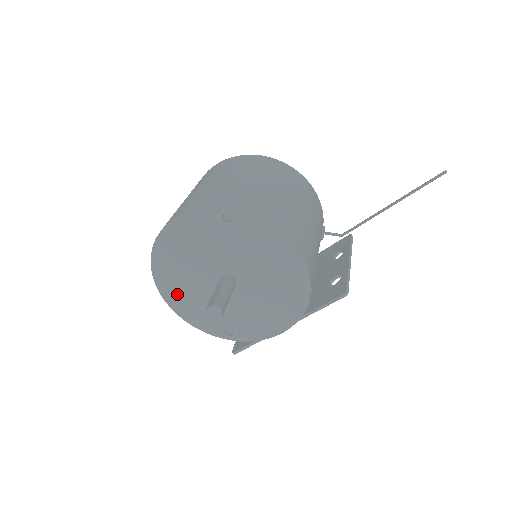
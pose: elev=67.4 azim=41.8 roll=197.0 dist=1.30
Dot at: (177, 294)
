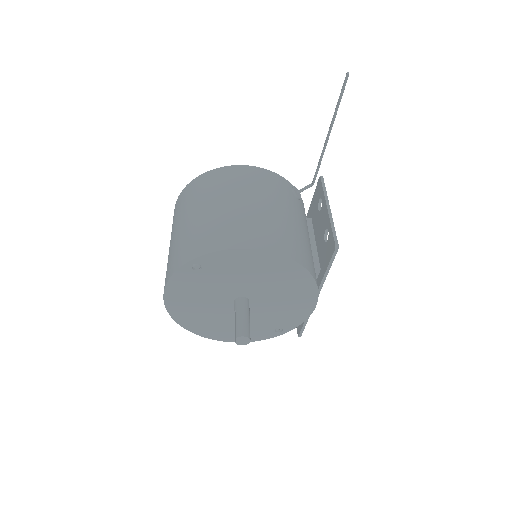
Dot at: (218, 331)
